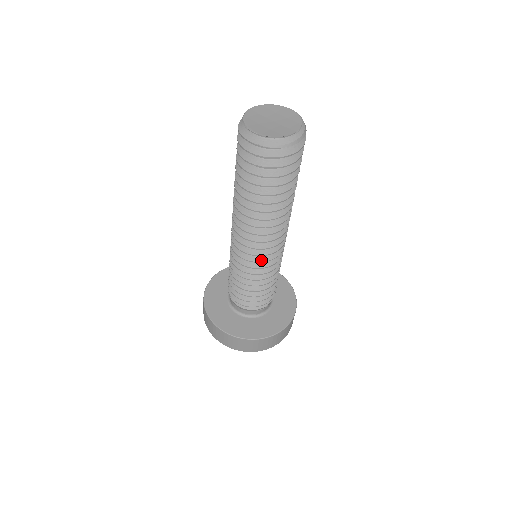
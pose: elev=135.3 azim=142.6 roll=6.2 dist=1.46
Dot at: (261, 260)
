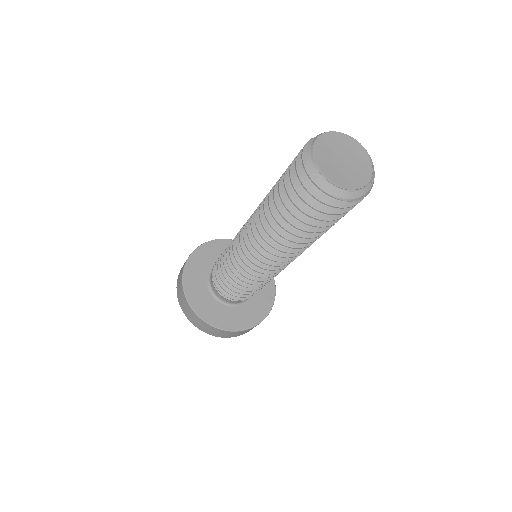
Dot at: (271, 272)
